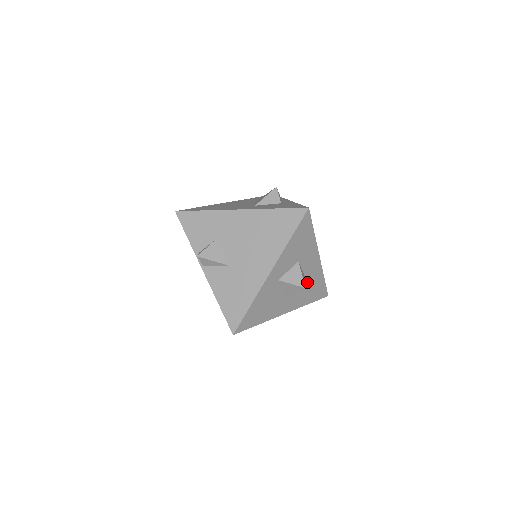
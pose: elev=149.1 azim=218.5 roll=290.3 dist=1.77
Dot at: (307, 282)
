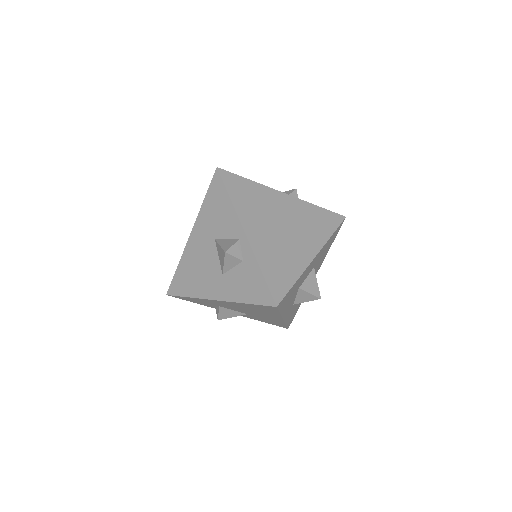
Dot at: (318, 261)
